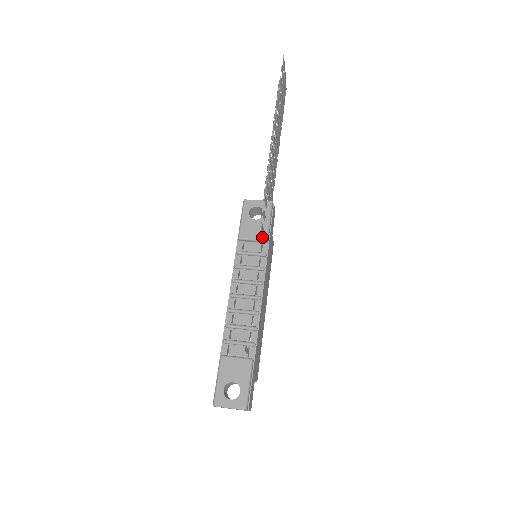
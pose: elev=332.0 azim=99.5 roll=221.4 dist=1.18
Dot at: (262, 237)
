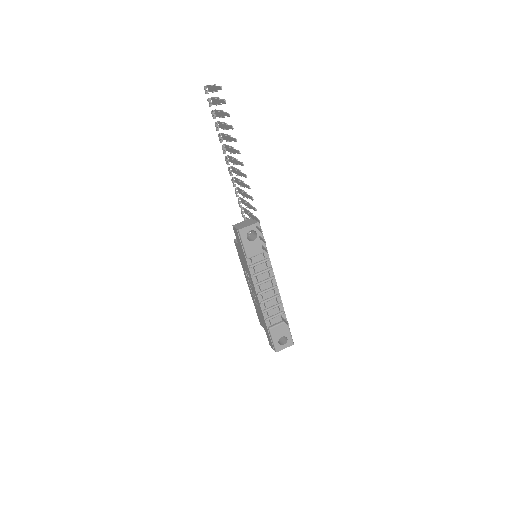
Dot at: (263, 251)
